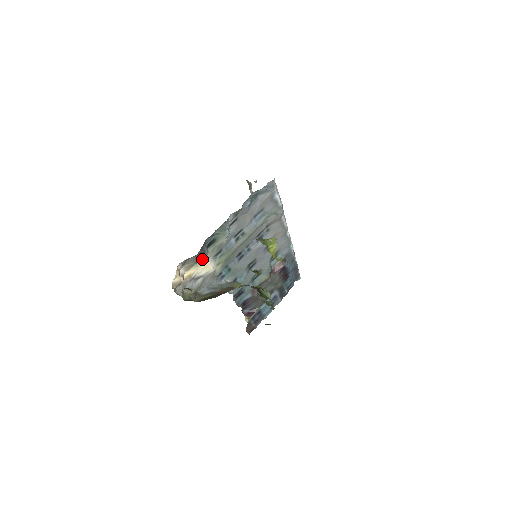
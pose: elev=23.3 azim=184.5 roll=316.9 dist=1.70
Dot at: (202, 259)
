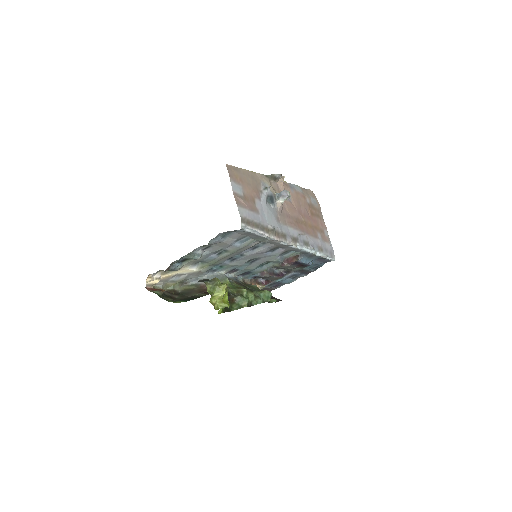
Dot at: (175, 270)
